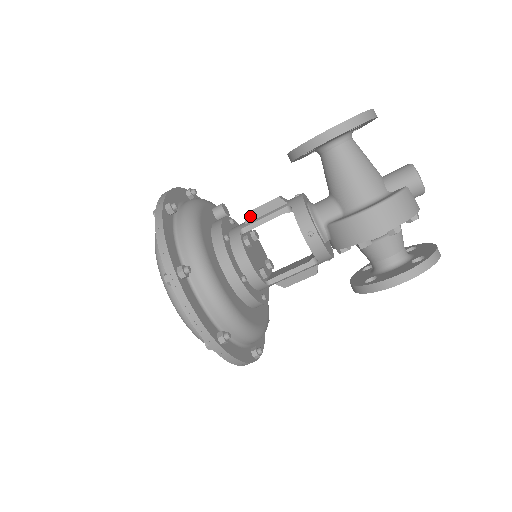
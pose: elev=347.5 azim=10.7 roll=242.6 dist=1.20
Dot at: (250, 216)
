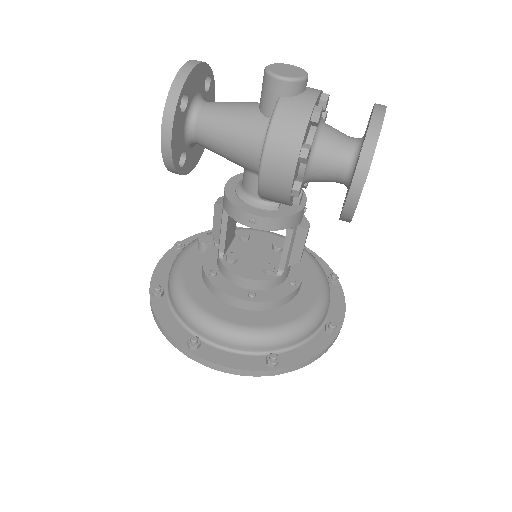
Dot at: (215, 237)
